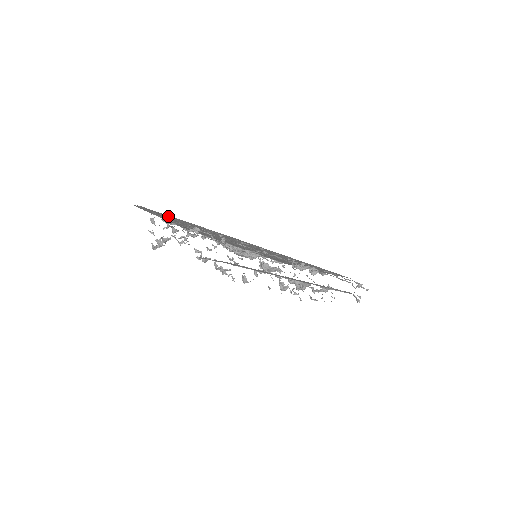
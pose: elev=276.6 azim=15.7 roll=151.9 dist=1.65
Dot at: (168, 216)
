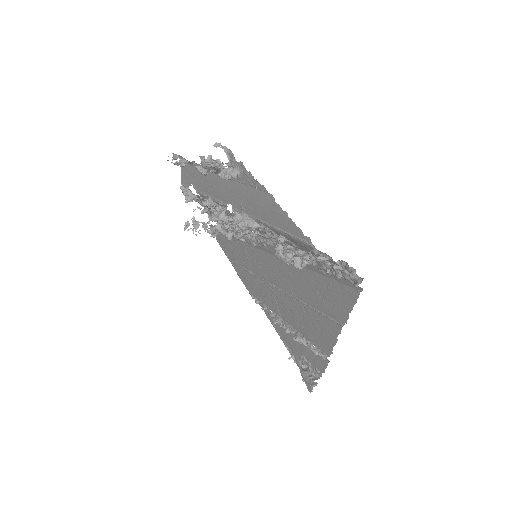
Dot at: (227, 241)
